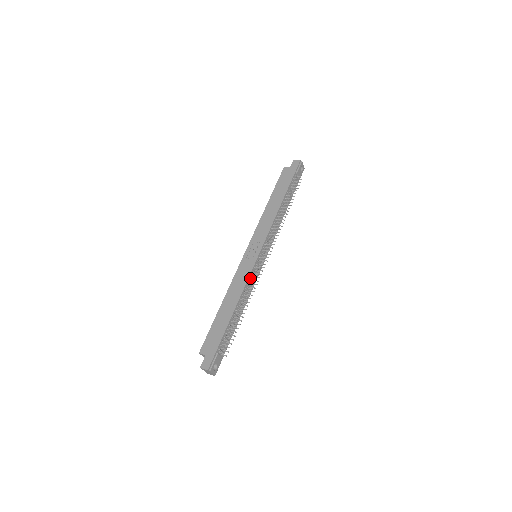
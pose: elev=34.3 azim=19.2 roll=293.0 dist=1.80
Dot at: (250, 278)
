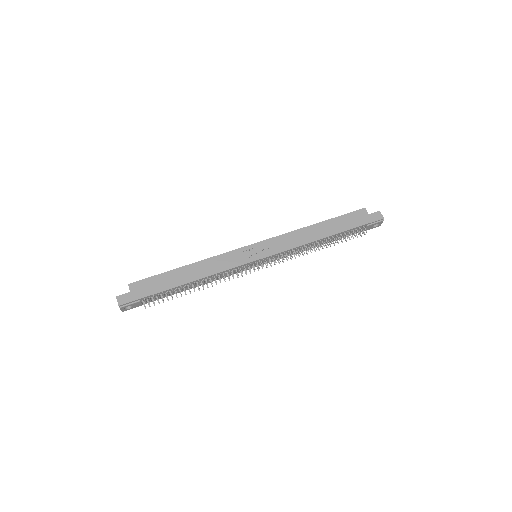
Dot at: (229, 271)
